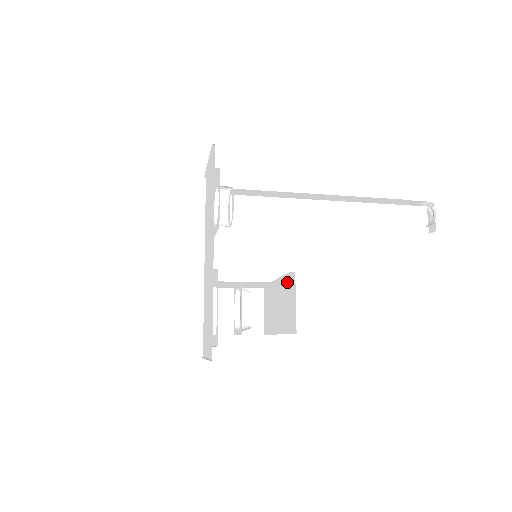
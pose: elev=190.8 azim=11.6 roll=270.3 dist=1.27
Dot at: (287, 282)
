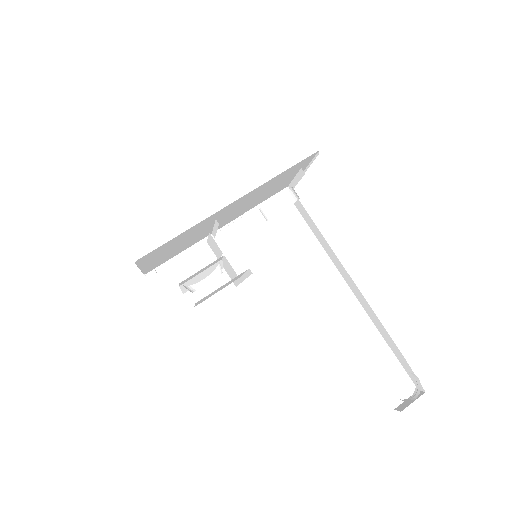
Dot at: occluded
